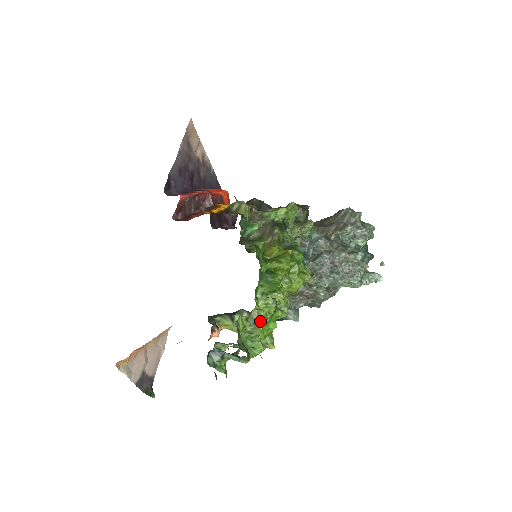
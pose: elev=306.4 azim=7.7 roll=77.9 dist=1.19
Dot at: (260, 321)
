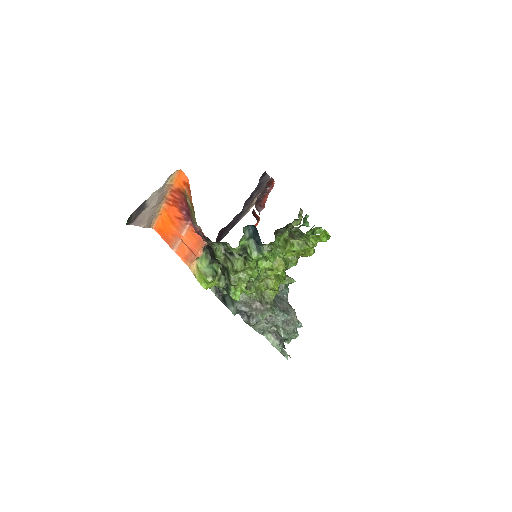
Dot at: (288, 248)
